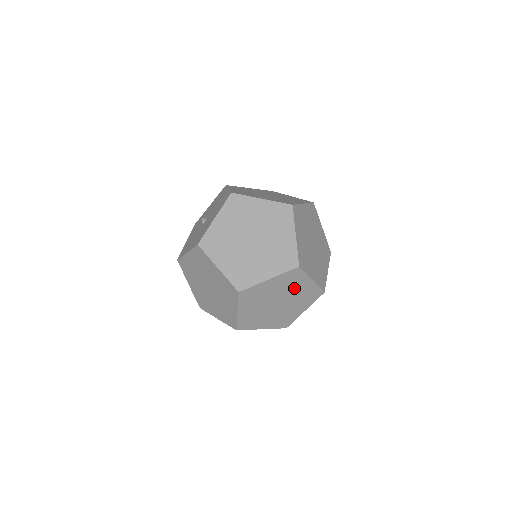
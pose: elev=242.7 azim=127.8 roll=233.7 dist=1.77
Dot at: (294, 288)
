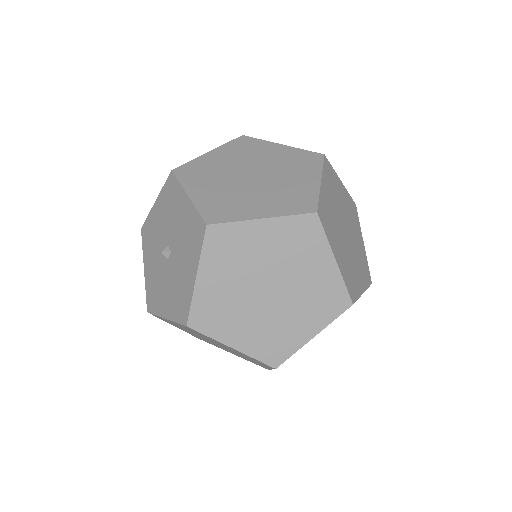
Dot at: occluded
